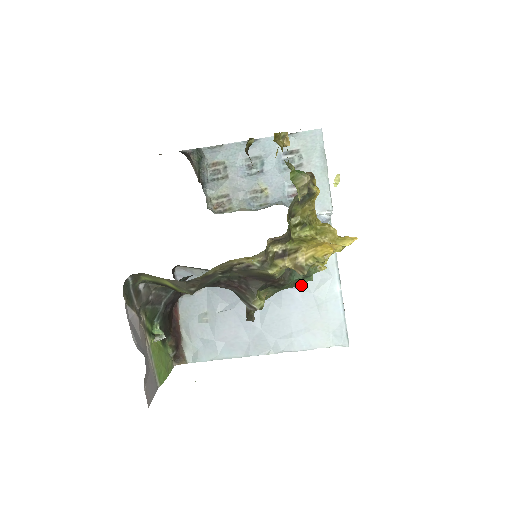
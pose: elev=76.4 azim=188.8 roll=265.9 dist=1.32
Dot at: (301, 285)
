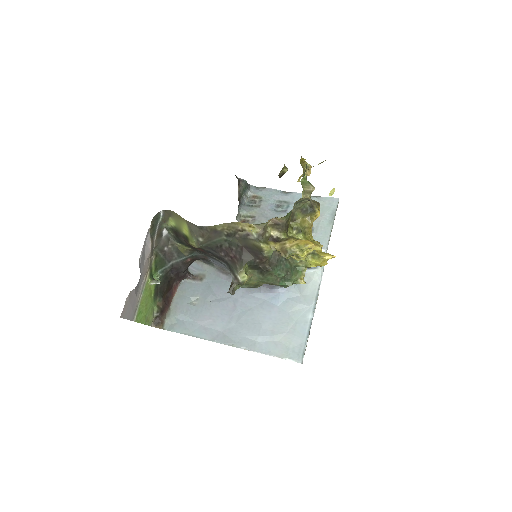
Dot at: (281, 303)
